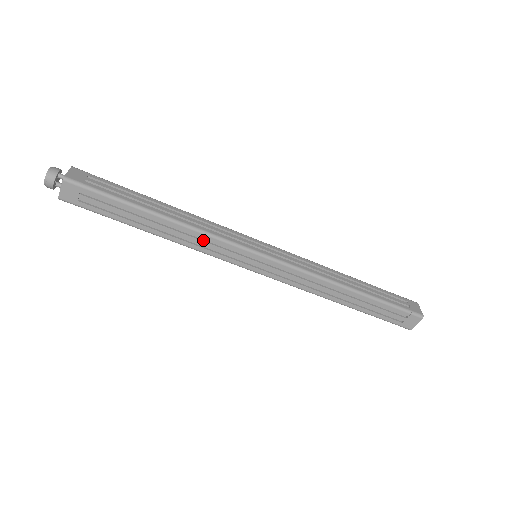
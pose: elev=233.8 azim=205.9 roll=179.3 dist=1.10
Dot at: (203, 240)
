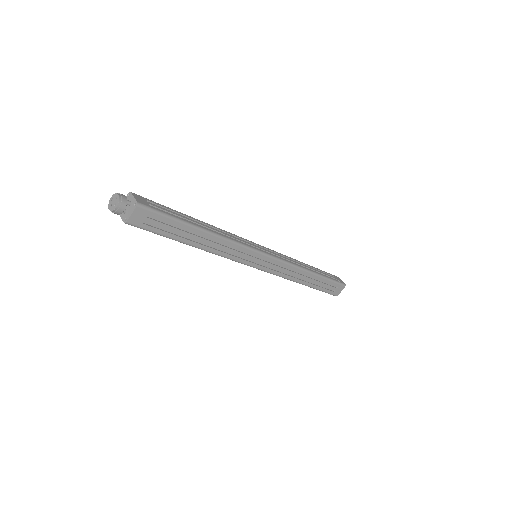
Dot at: (229, 248)
